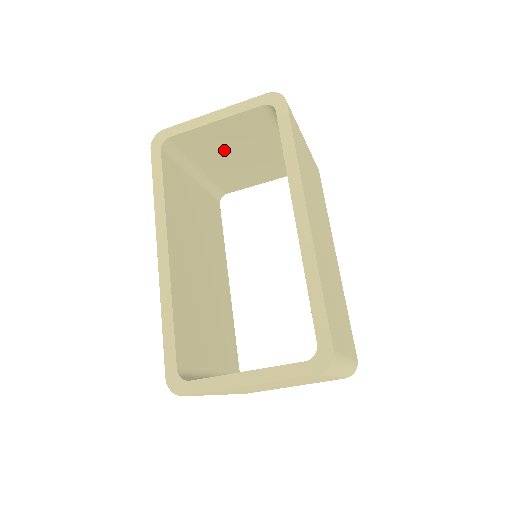
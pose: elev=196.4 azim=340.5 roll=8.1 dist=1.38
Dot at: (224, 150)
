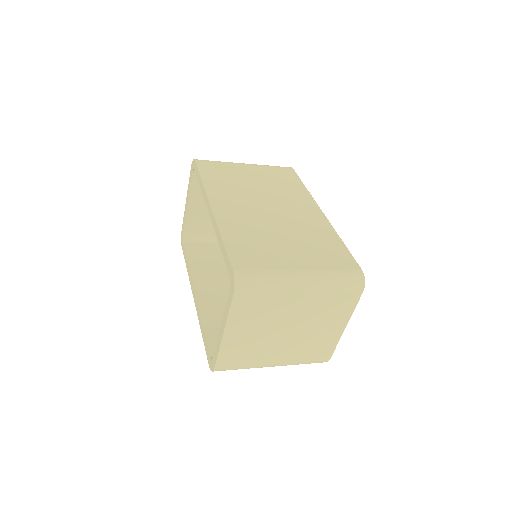
Dot at: occluded
